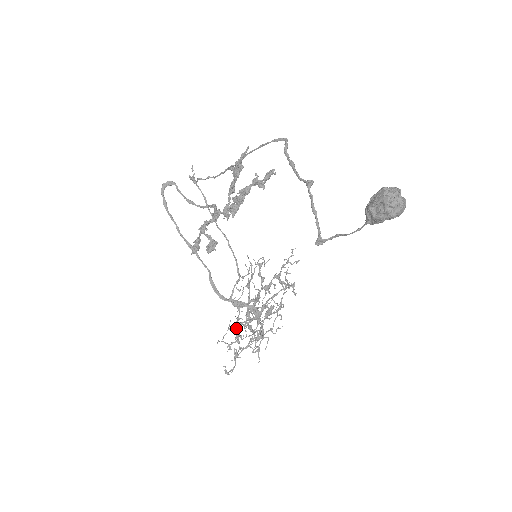
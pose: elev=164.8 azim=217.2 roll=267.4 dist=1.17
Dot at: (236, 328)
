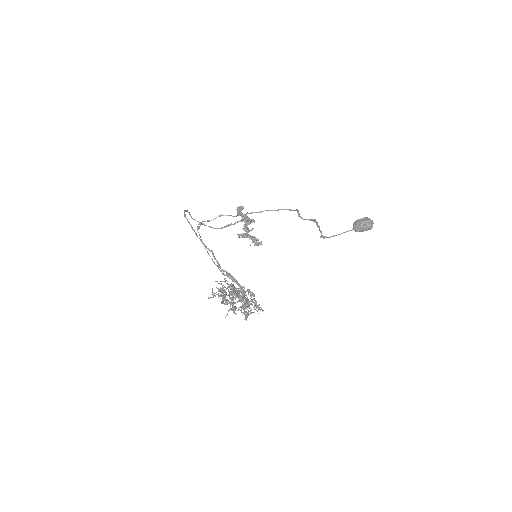
Dot at: occluded
